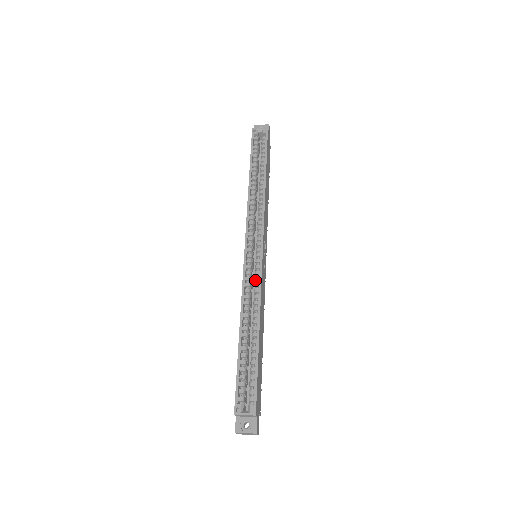
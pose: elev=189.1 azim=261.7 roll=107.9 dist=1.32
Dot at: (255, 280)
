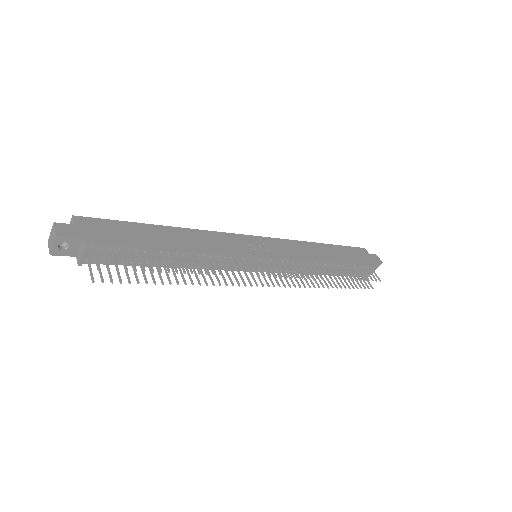
Dot at: occluded
